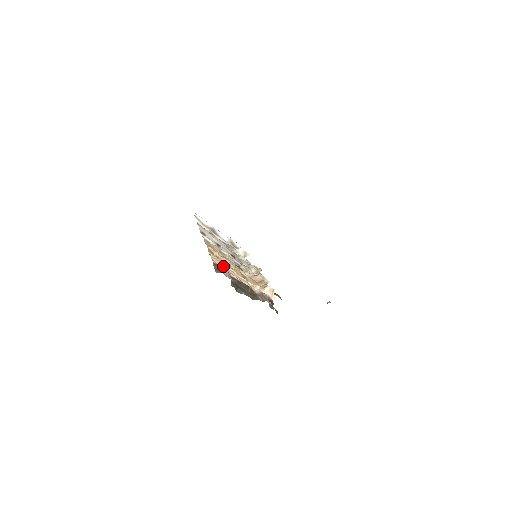
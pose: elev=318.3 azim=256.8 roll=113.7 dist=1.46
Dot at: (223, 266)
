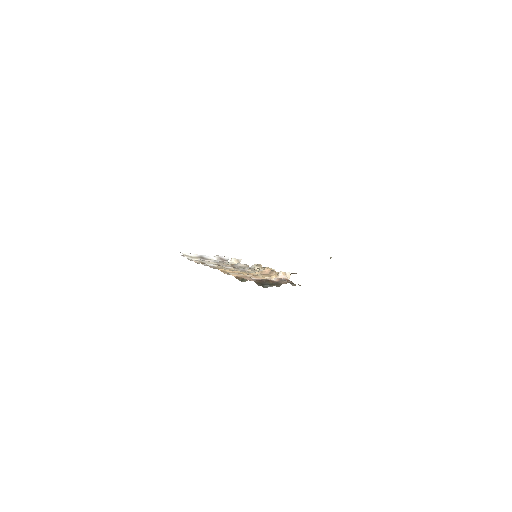
Dot at: (242, 276)
